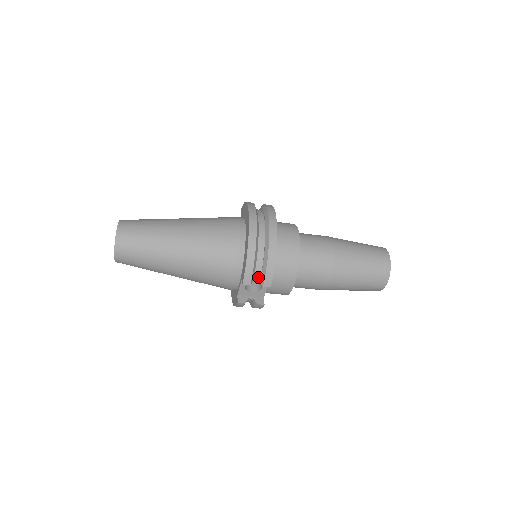
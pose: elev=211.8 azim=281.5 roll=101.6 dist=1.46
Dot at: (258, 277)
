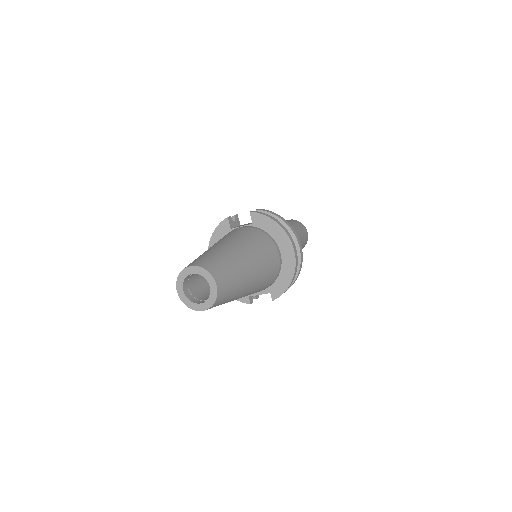
Dot at: occluded
